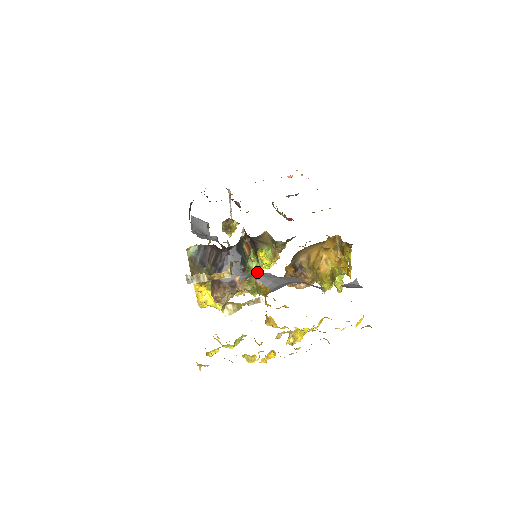
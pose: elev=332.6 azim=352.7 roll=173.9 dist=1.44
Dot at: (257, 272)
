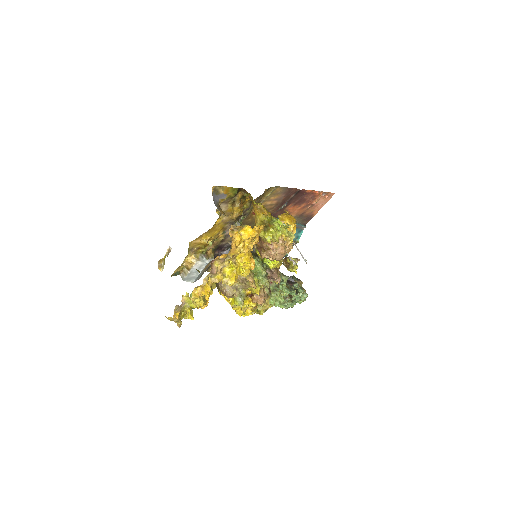
Dot at: occluded
